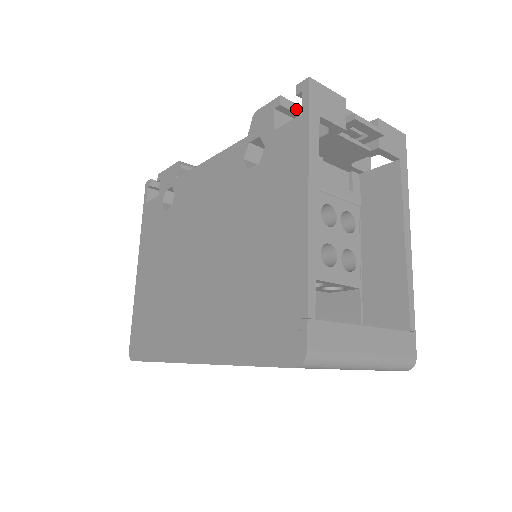
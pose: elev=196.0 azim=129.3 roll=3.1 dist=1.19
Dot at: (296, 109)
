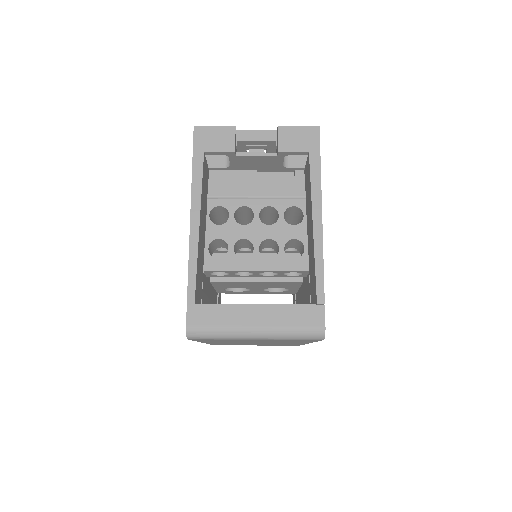
Dot at: occluded
